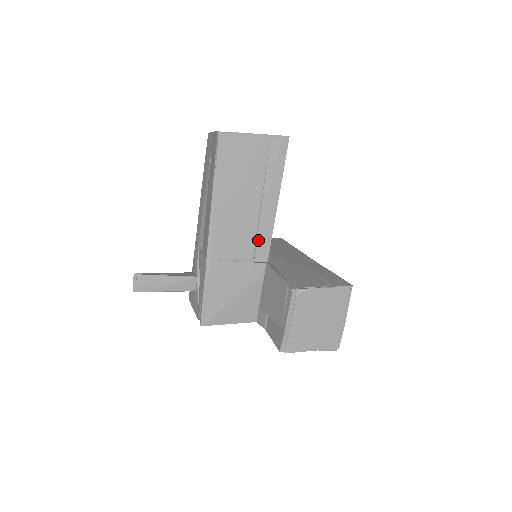
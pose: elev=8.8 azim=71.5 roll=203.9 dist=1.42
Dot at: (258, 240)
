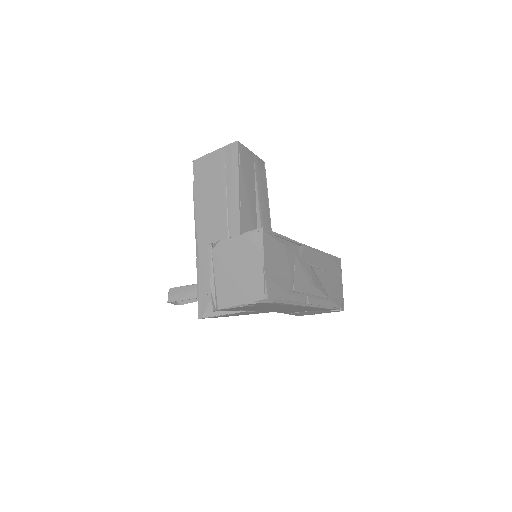
Dot at: (229, 231)
